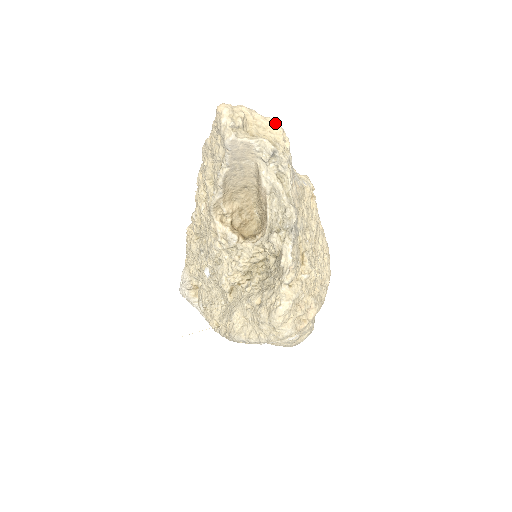
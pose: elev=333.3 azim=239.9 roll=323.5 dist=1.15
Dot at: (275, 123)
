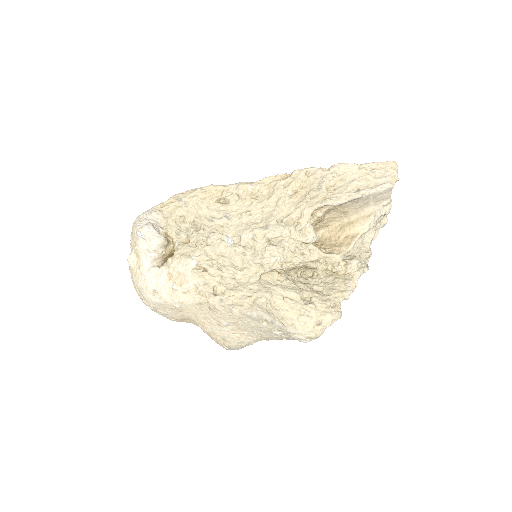
Dot at: occluded
